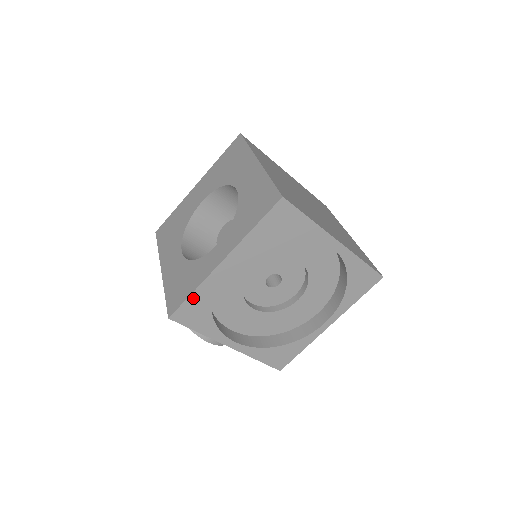
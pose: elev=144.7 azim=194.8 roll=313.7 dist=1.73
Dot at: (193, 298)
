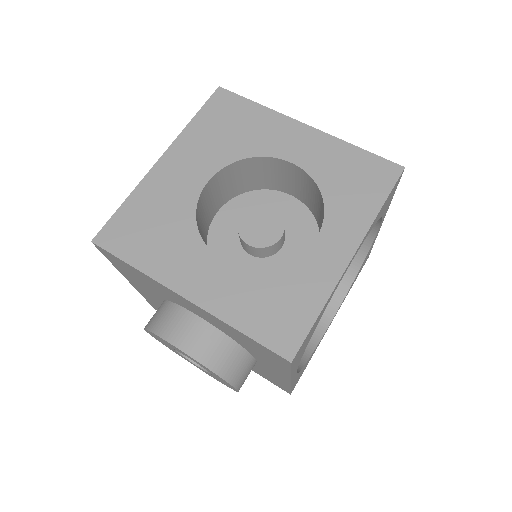
Dot at: (316, 320)
